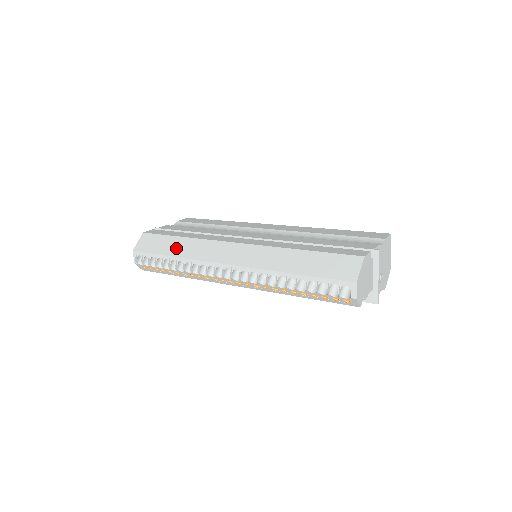
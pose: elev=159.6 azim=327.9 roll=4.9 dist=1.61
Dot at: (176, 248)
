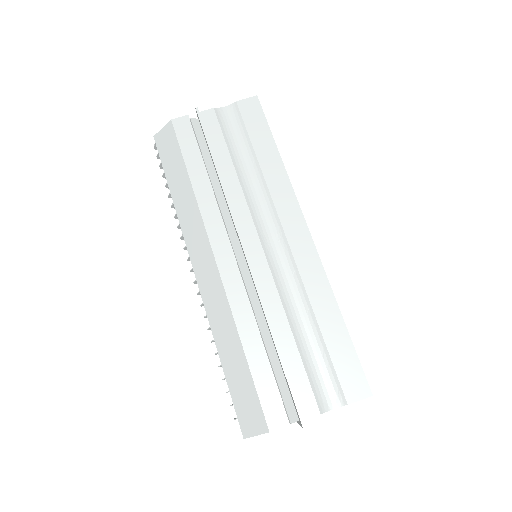
Dot at: (178, 189)
